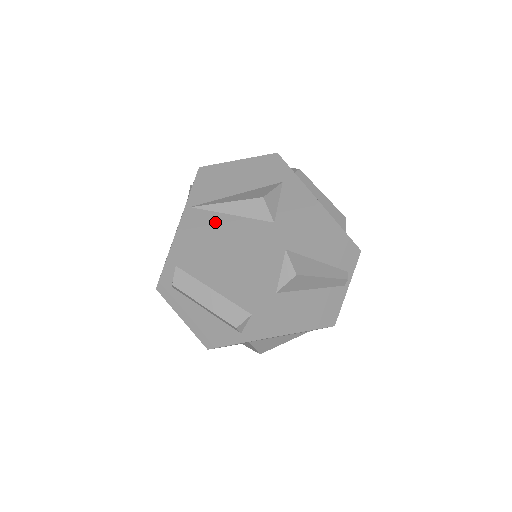
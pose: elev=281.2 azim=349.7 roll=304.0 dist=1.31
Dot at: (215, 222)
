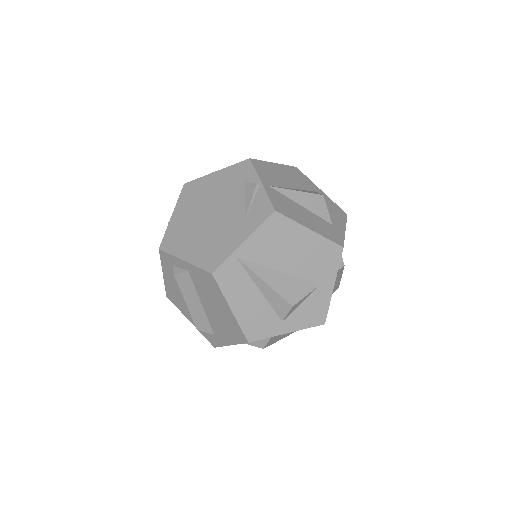
Dot at: (244, 290)
